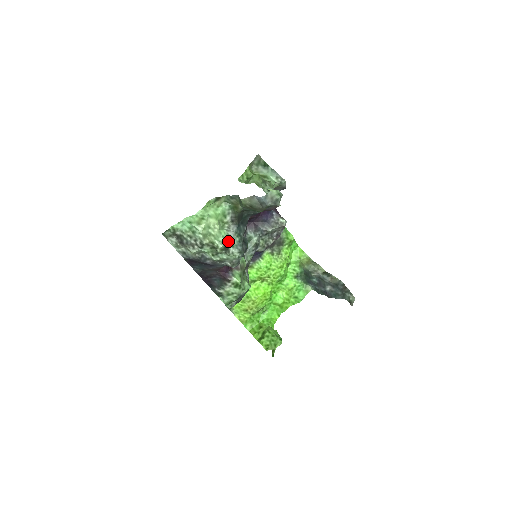
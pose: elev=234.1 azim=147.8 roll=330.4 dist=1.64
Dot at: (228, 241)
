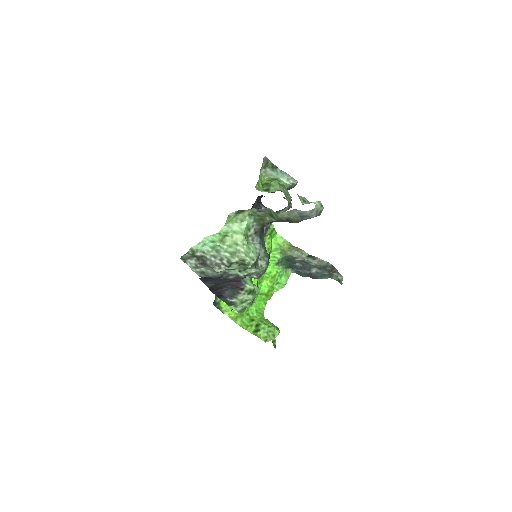
Dot at: (257, 255)
